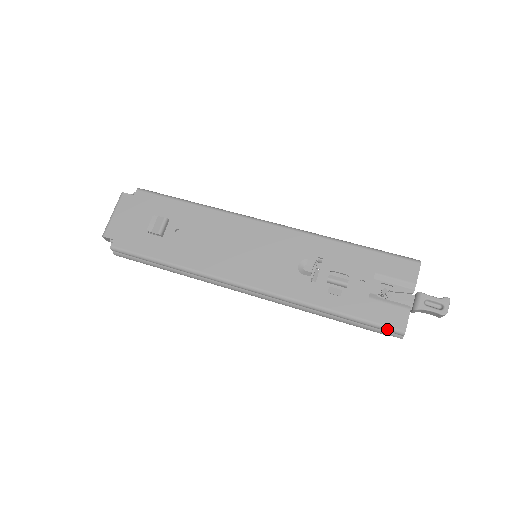
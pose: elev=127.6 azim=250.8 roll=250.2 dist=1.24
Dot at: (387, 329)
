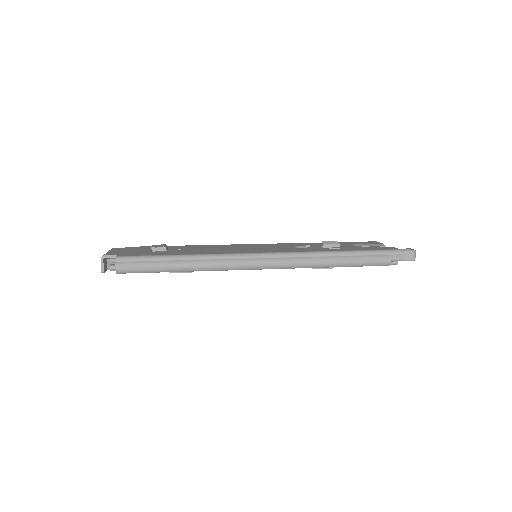
Dot at: (387, 251)
